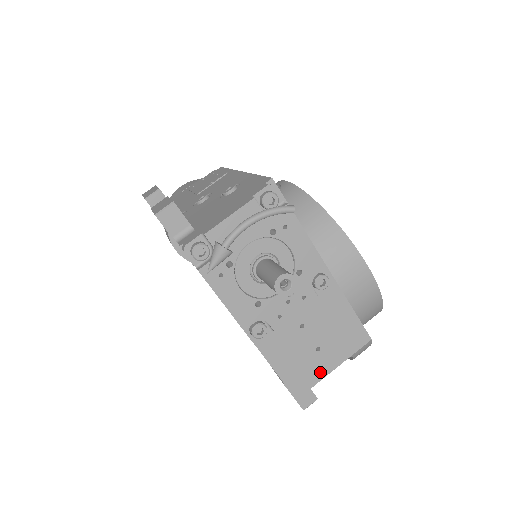
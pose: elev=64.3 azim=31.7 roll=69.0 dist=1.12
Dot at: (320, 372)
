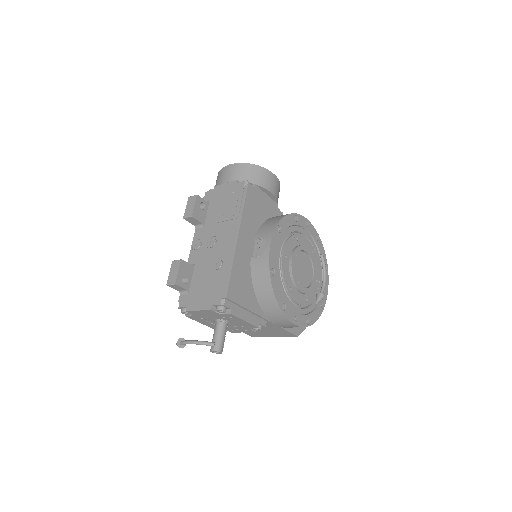
Dot at: (266, 336)
